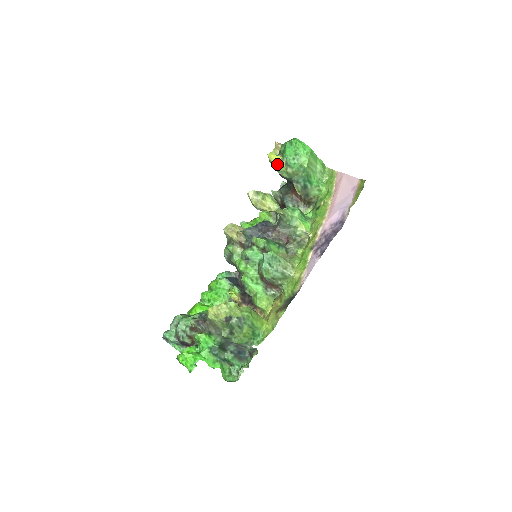
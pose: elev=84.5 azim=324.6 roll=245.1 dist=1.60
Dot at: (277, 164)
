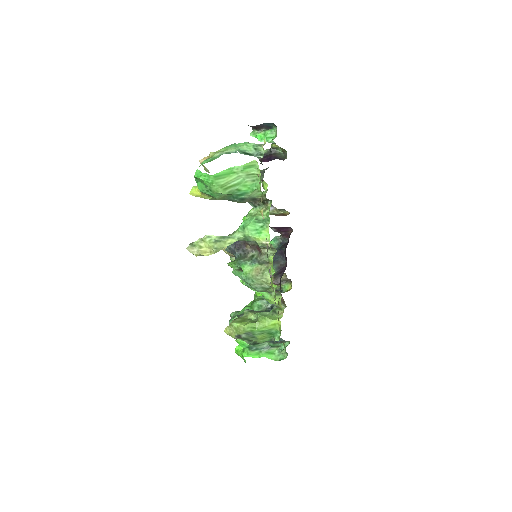
Dot at: (202, 197)
